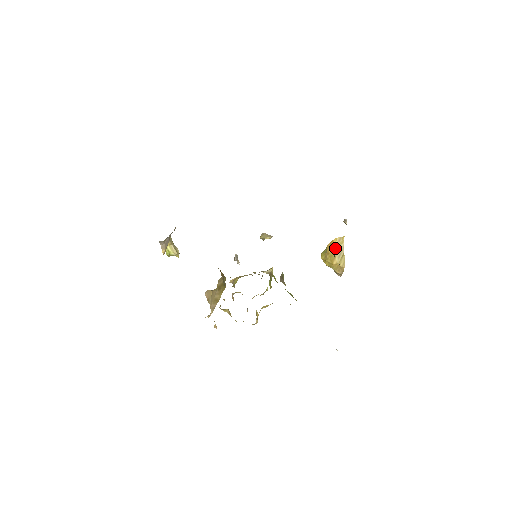
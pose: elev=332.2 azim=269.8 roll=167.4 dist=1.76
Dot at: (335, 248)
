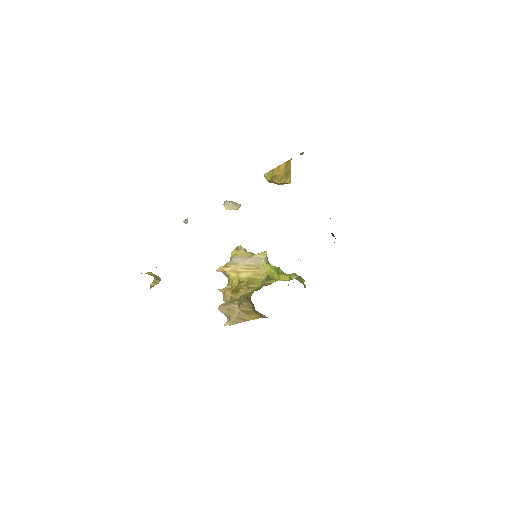
Dot at: (283, 171)
